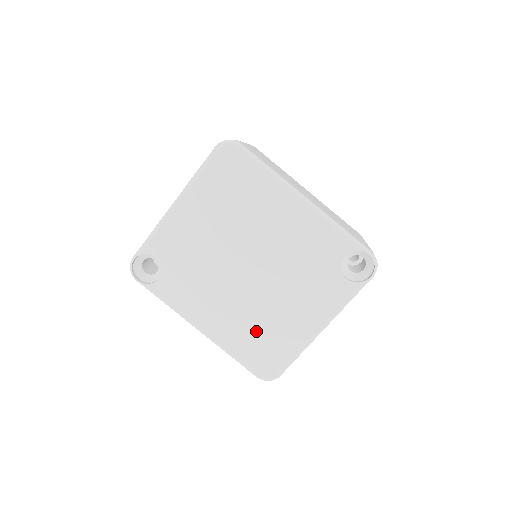
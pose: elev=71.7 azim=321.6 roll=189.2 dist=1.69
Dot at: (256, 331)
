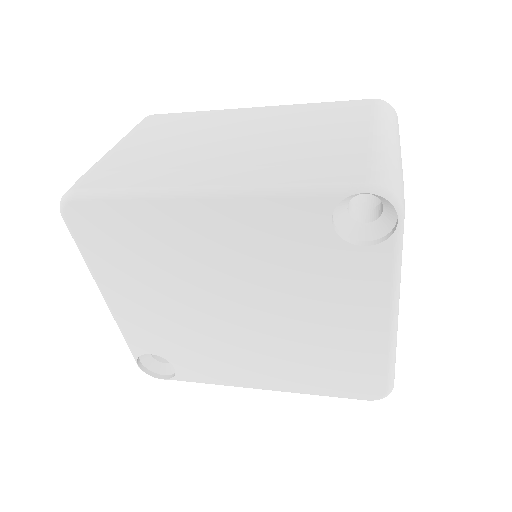
Dot at: (316, 363)
